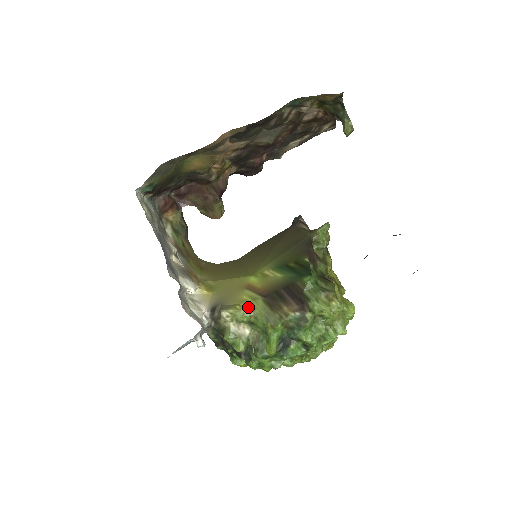
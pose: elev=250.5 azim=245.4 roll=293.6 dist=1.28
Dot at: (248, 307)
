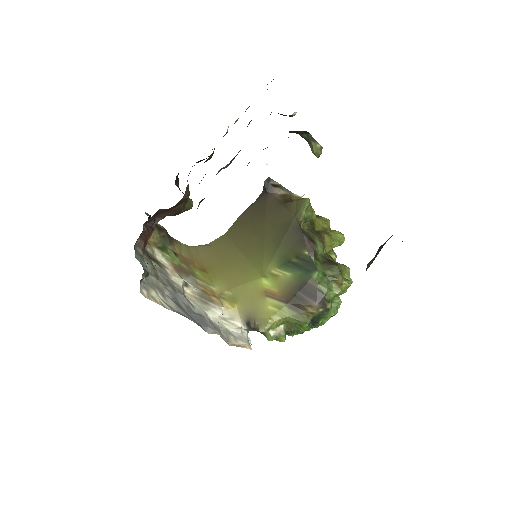
Dot at: (278, 318)
